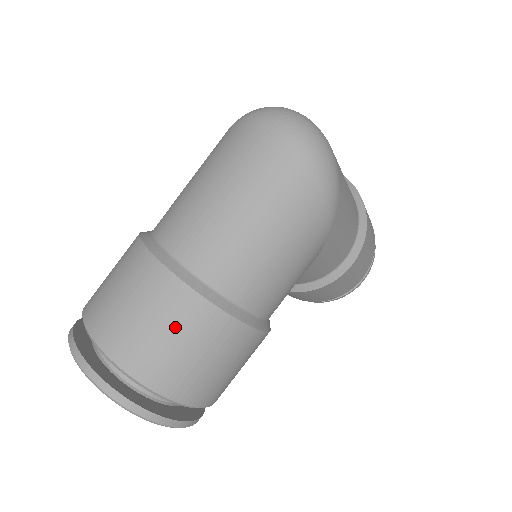
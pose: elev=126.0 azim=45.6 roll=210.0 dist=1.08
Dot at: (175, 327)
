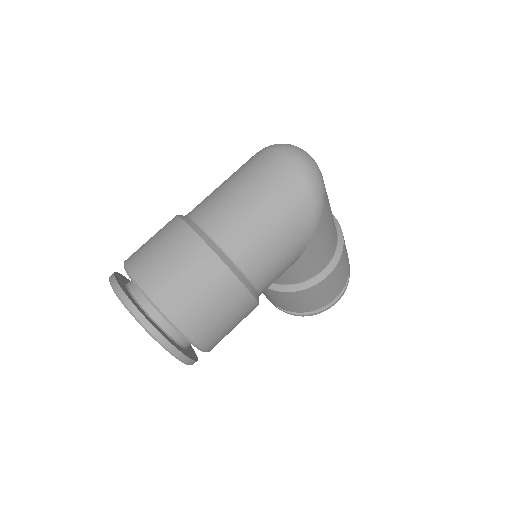
Dot at: (194, 274)
